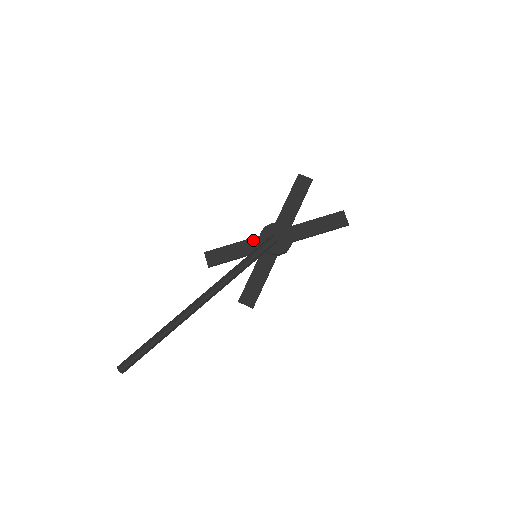
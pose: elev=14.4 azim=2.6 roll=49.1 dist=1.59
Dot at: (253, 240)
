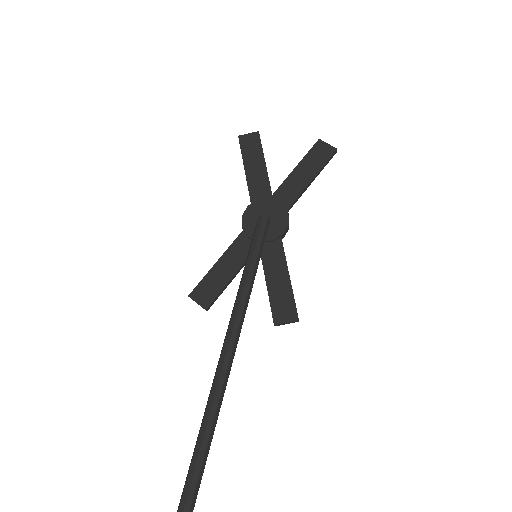
Dot at: (239, 240)
